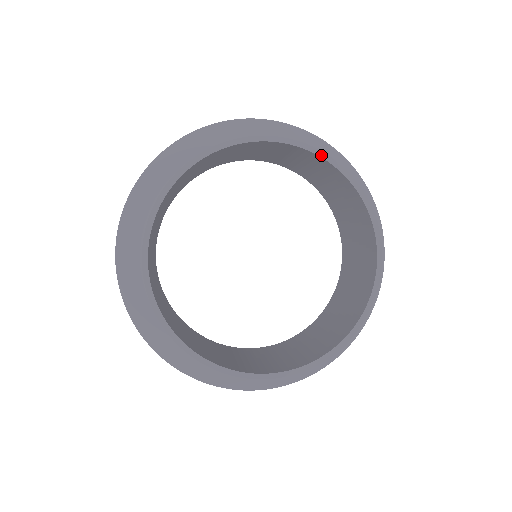
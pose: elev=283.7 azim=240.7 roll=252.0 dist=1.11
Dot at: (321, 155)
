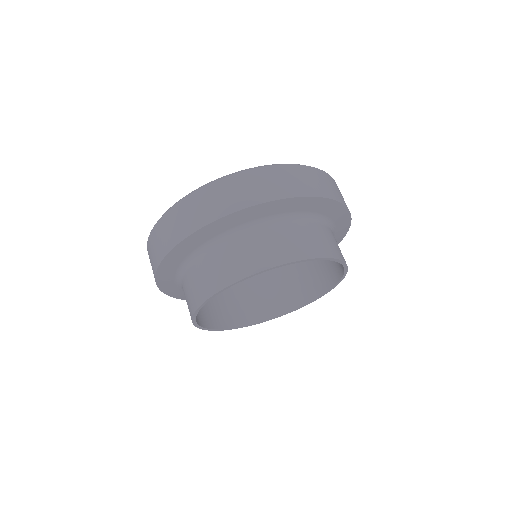
Dot at: (323, 259)
